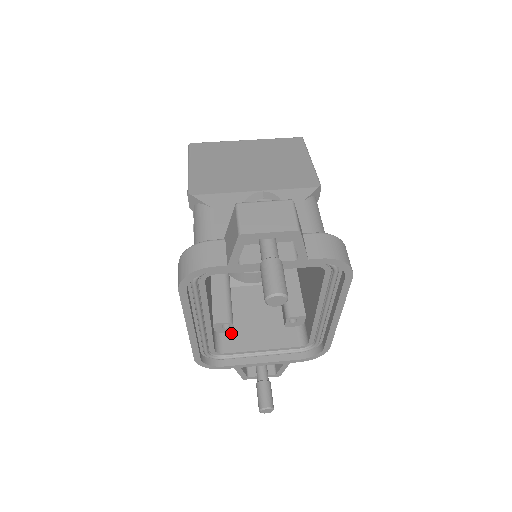
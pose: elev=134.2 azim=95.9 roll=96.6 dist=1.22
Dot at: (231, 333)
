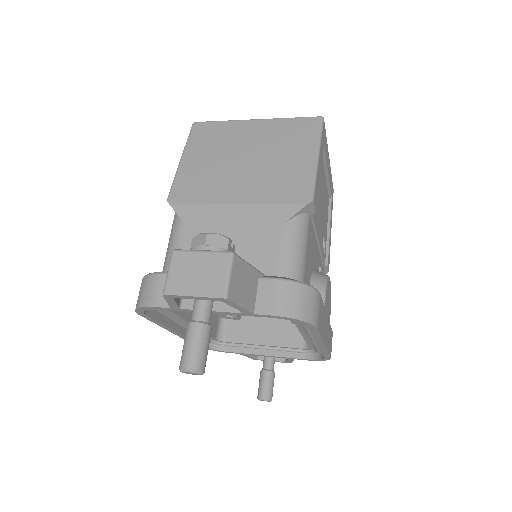
Dot at: (237, 321)
